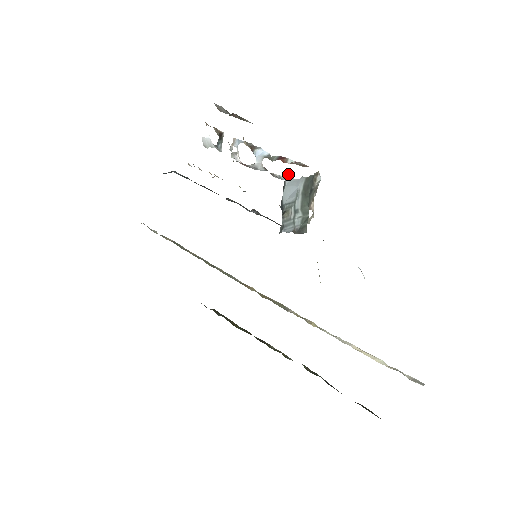
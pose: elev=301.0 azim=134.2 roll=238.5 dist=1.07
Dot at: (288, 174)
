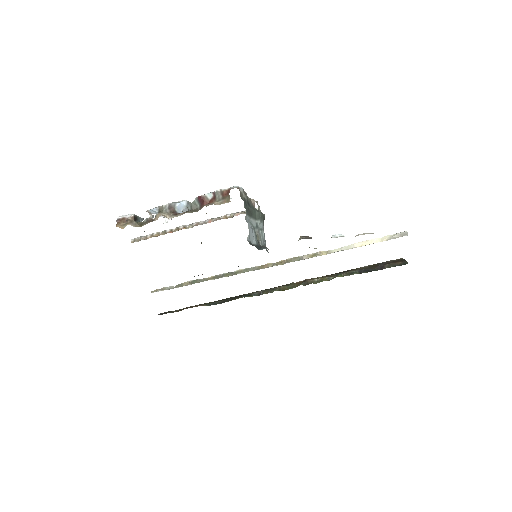
Dot at: occluded
